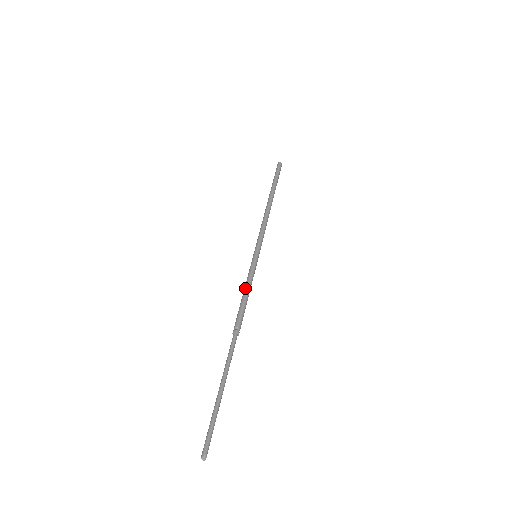
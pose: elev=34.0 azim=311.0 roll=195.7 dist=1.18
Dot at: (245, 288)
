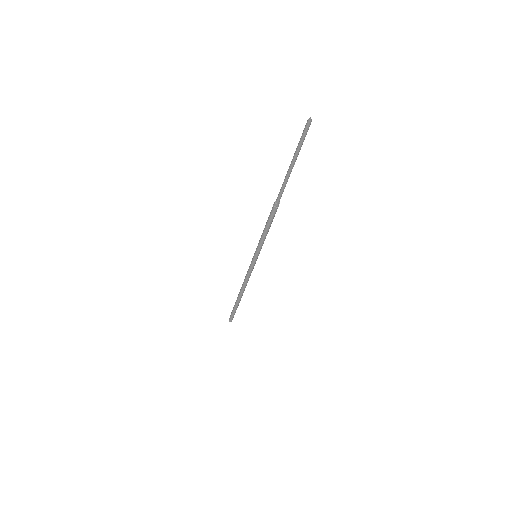
Dot at: occluded
